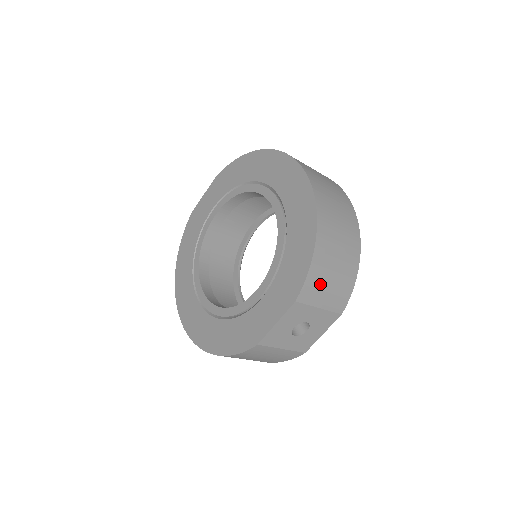
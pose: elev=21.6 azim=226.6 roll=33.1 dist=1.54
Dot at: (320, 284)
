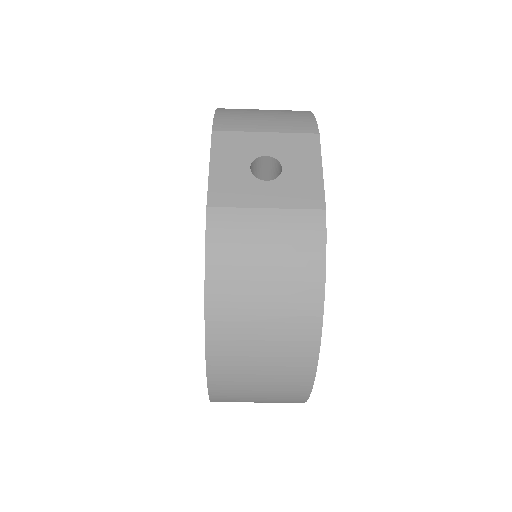
Dot at: (244, 118)
